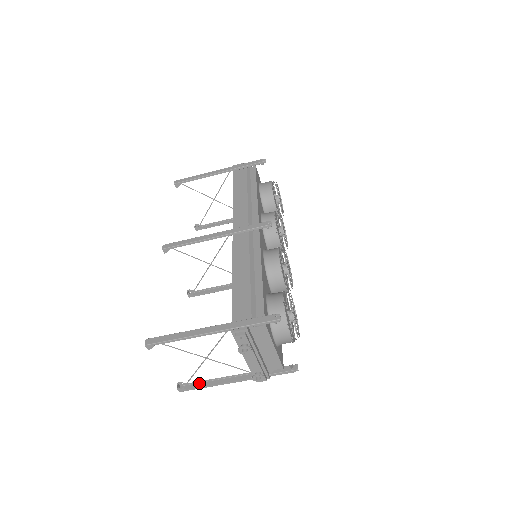
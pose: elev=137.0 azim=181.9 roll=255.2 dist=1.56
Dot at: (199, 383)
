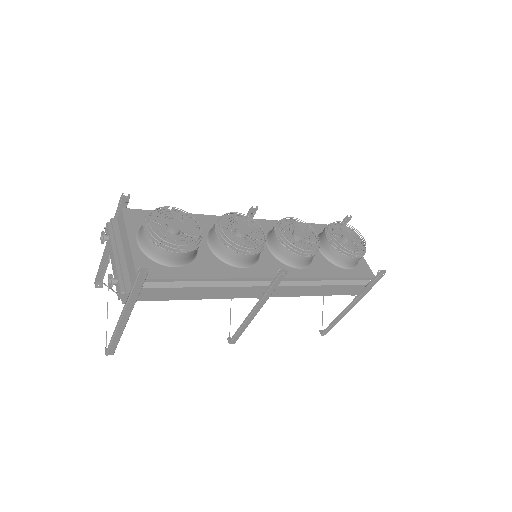
Dot at: occluded
